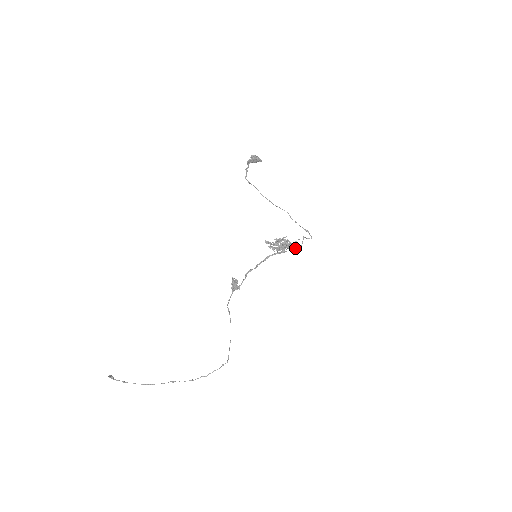
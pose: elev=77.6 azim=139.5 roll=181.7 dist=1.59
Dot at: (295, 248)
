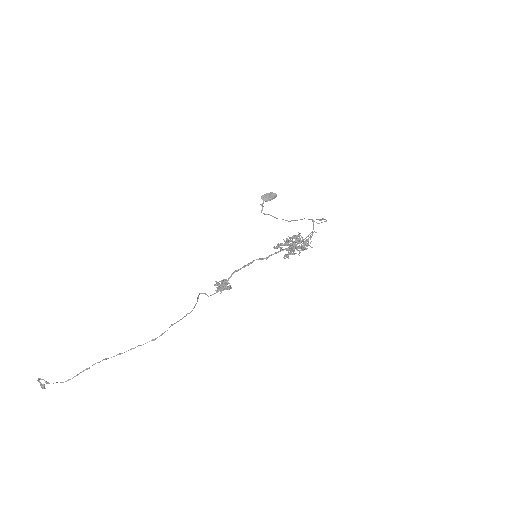
Dot at: (306, 237)
